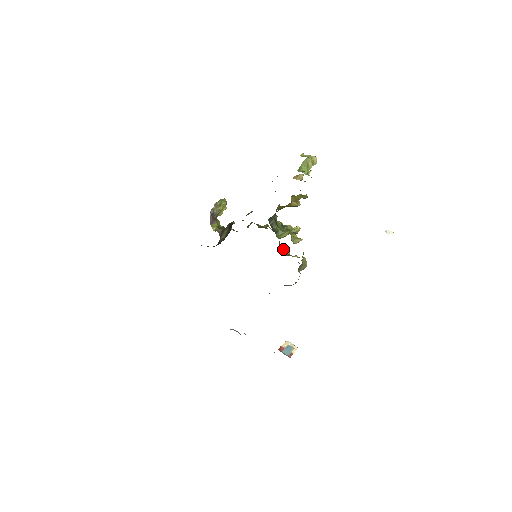
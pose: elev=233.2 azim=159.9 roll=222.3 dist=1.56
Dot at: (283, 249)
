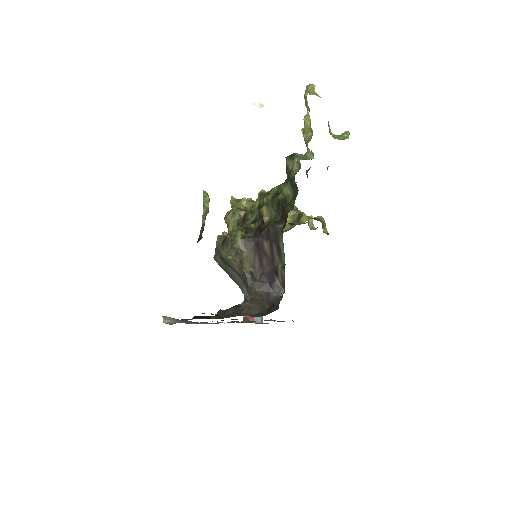
Dot at: occluded
